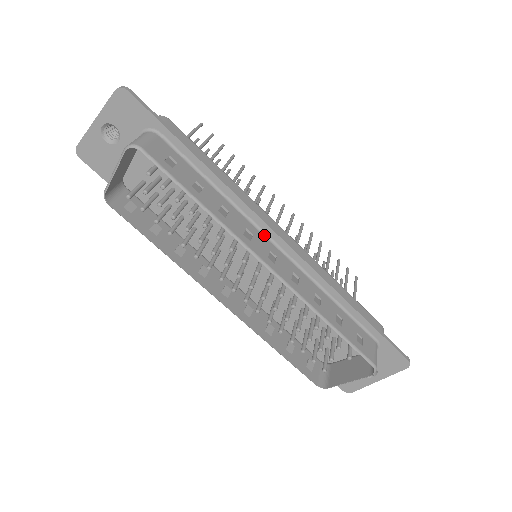
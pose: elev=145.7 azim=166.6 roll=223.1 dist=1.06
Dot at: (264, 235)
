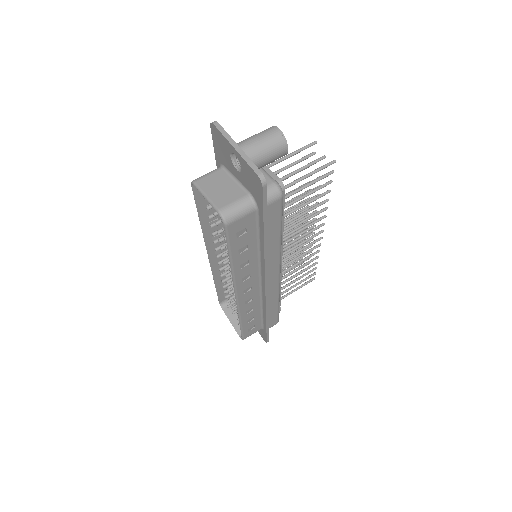
Dot at: (260, 276)
